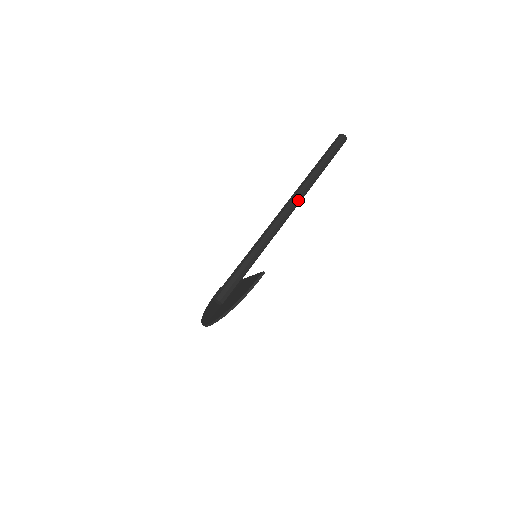
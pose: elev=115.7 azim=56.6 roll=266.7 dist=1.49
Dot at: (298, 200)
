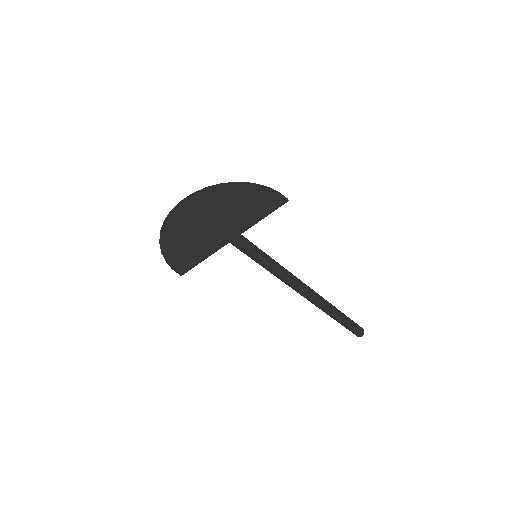
Dot at: (311, 291)
